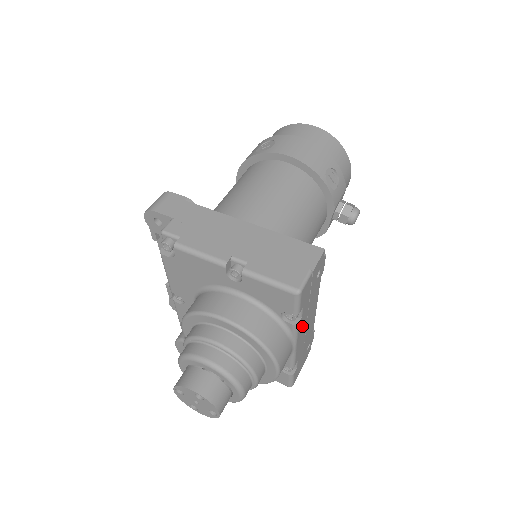
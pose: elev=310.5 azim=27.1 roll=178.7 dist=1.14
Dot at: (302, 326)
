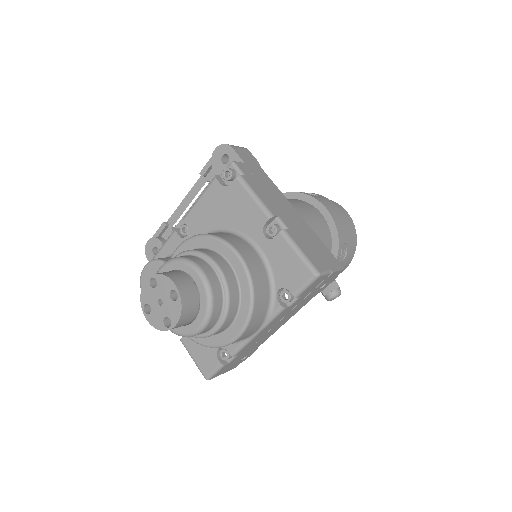
Dot at: (278, 319)
